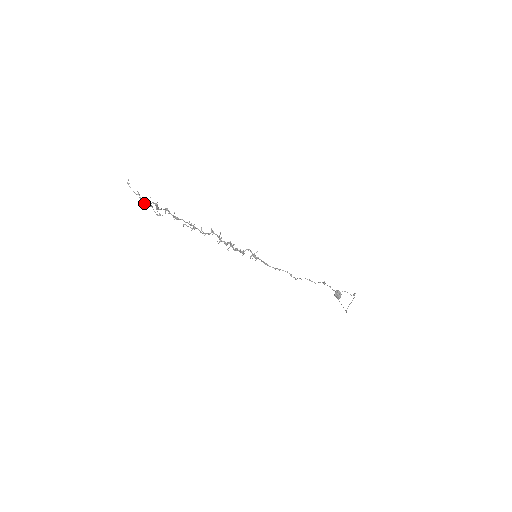
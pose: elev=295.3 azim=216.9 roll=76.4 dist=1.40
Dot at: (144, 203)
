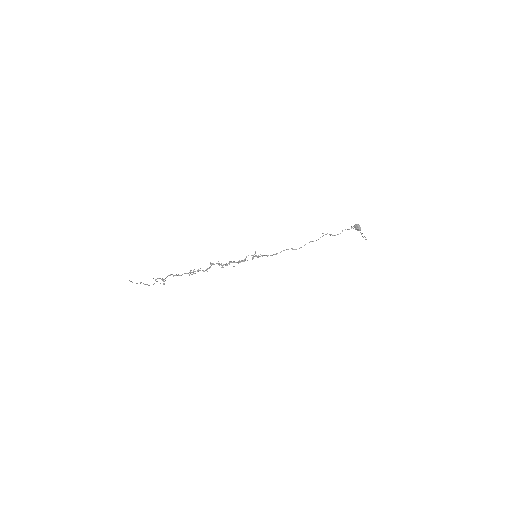
Dot at: (148, 285)
